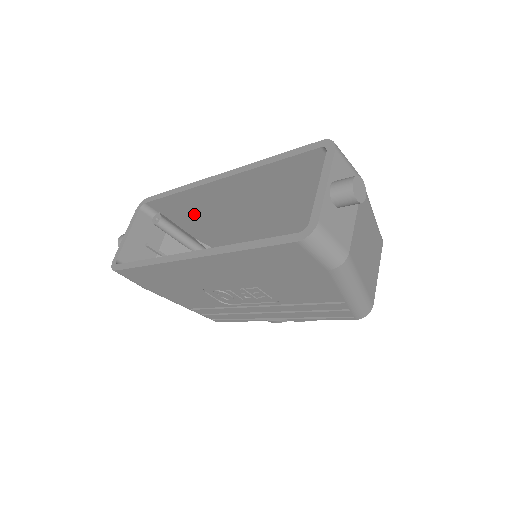
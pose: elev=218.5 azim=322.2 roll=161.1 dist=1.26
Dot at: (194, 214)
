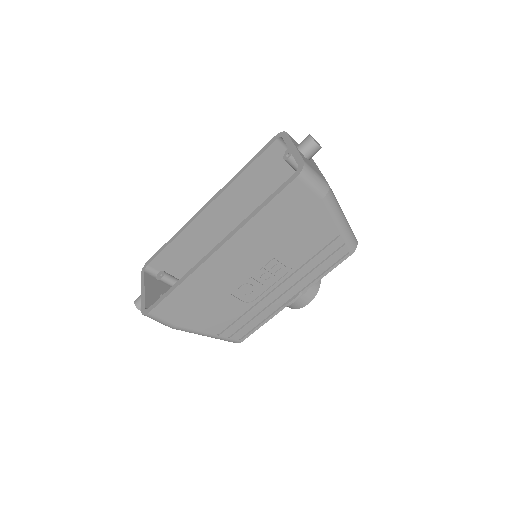
Dot at: (191, 257)
